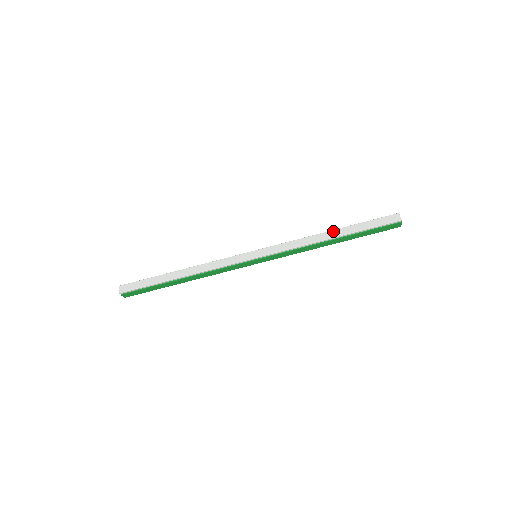
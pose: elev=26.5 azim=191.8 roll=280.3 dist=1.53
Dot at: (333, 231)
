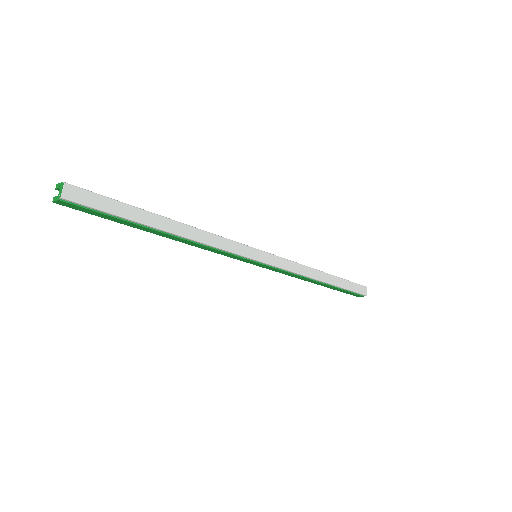
Dot at: (326, 274)
